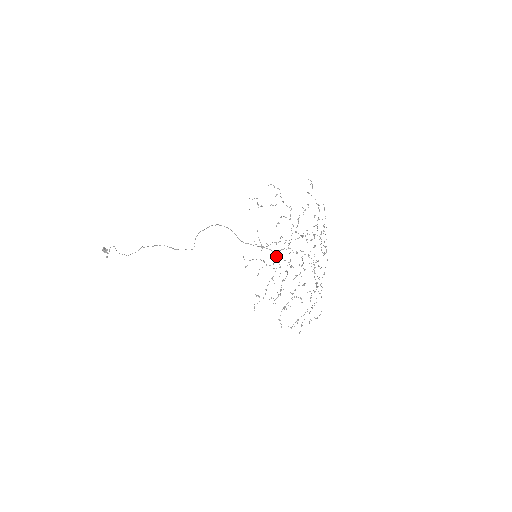
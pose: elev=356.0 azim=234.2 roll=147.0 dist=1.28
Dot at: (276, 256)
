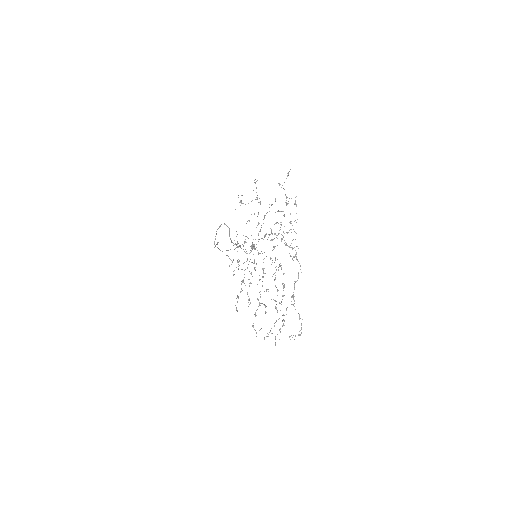
Dot at: occluded
